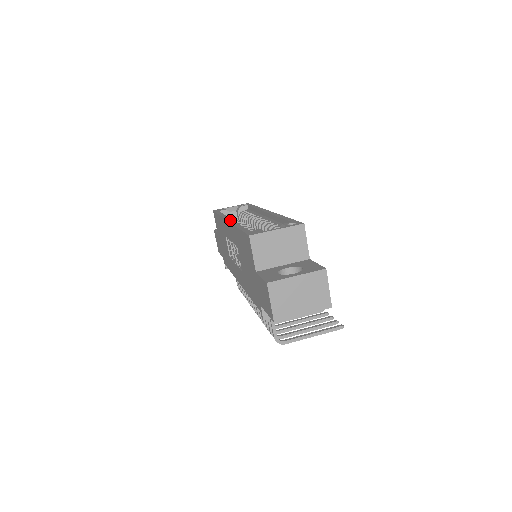
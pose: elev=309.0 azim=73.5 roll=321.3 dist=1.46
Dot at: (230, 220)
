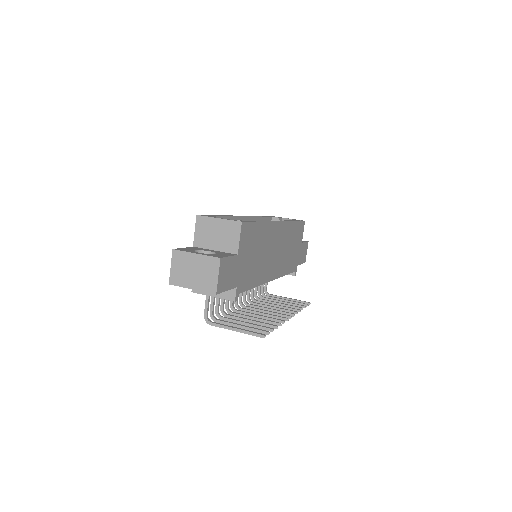
Dot at: occluded
